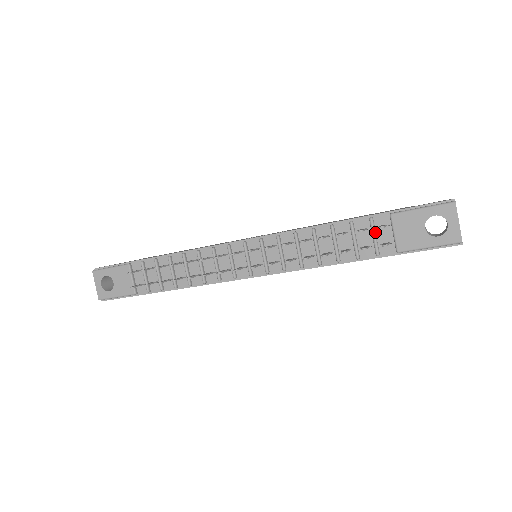
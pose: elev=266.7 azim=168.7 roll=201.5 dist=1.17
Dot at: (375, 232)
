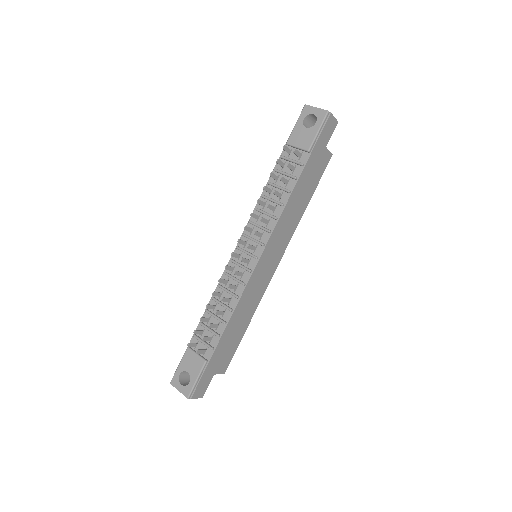
Dot at: (289, 158)
